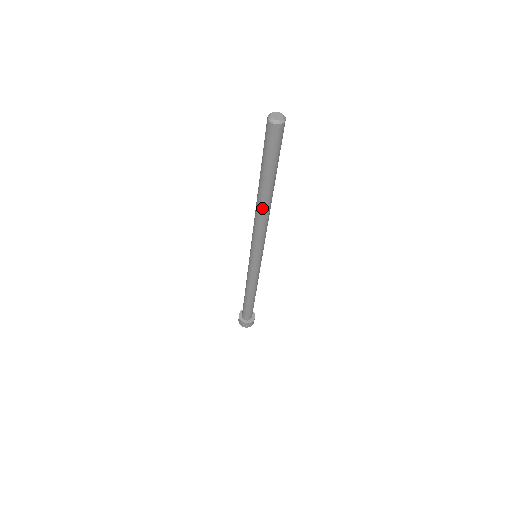
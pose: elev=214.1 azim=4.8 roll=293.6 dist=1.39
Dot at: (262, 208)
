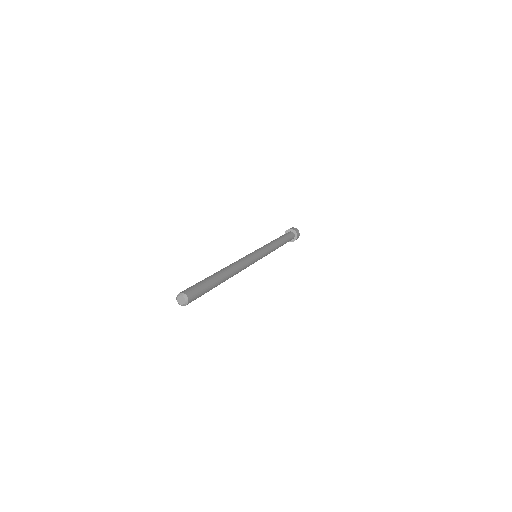
Dot at: occluded
